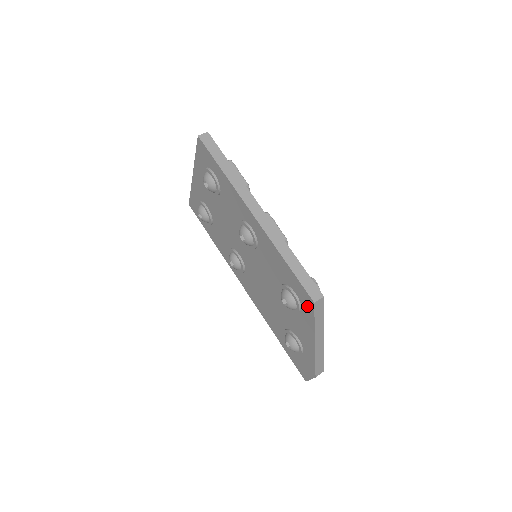
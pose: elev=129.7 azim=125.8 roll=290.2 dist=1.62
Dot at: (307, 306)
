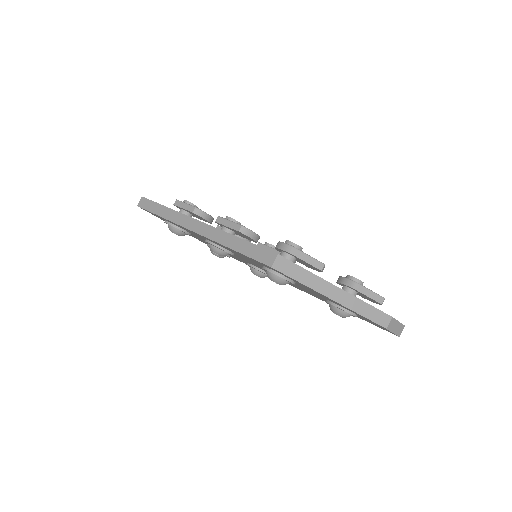
Dot at: (280, 273)
